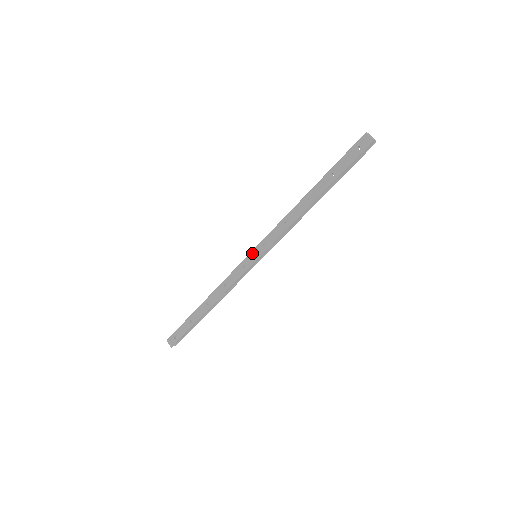
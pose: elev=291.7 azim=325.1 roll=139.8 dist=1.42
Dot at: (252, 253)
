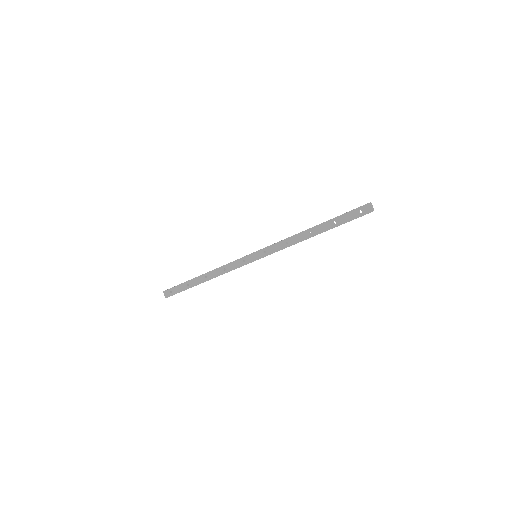
Dot at: (254, 254)
